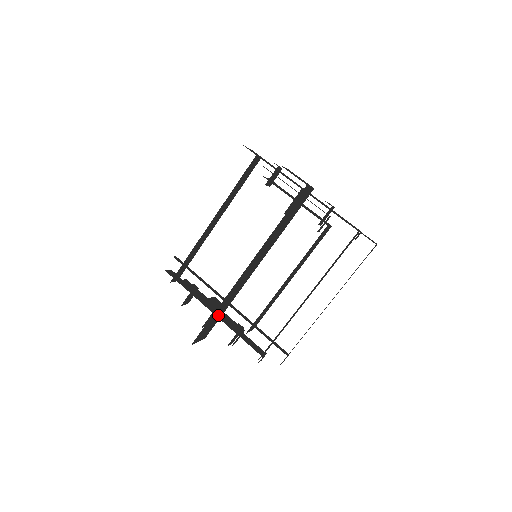
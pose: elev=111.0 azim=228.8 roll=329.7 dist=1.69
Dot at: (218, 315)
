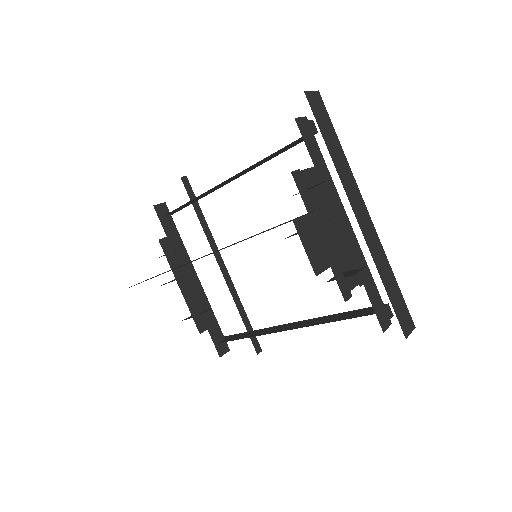
Dot at: occluded
